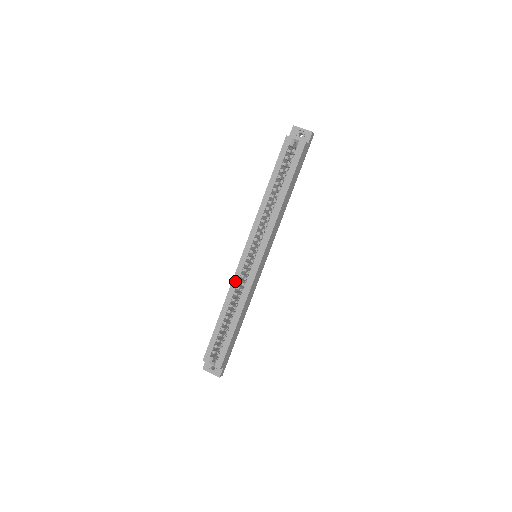
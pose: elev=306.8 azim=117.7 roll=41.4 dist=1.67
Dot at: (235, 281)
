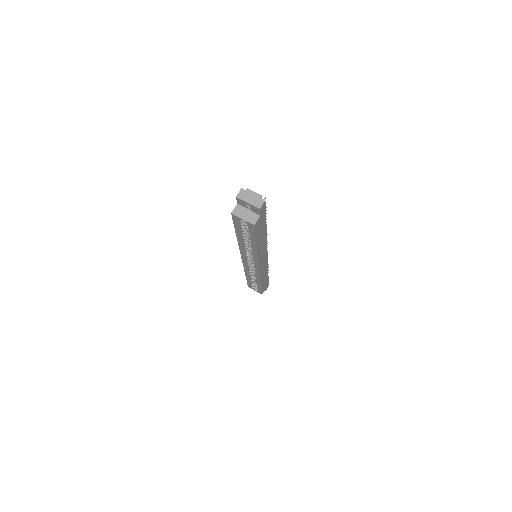
Dot at: (246, 269)
